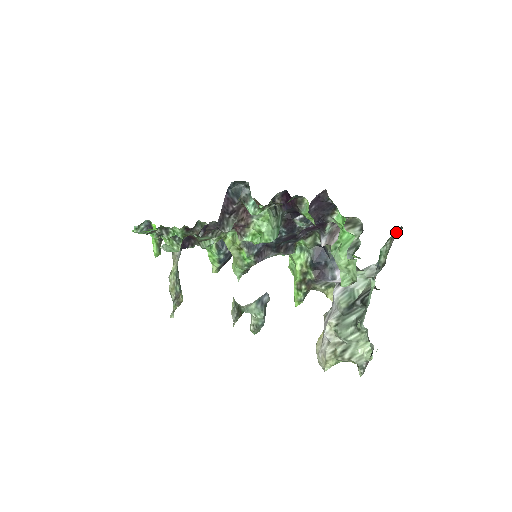
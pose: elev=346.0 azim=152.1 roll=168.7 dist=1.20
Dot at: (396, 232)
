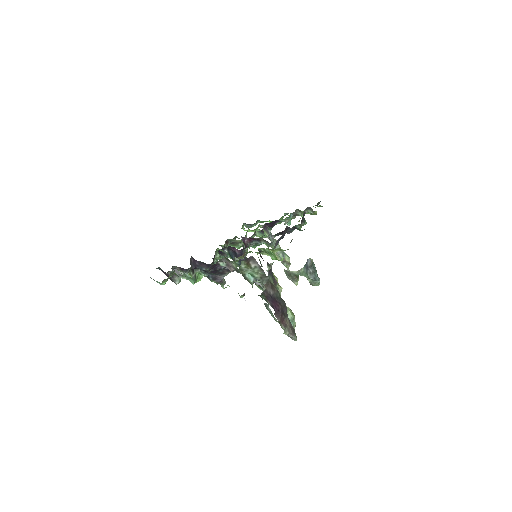
Dot at: (253, 258)
